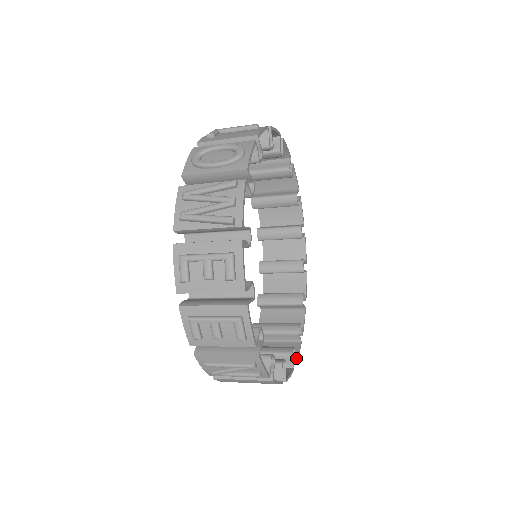
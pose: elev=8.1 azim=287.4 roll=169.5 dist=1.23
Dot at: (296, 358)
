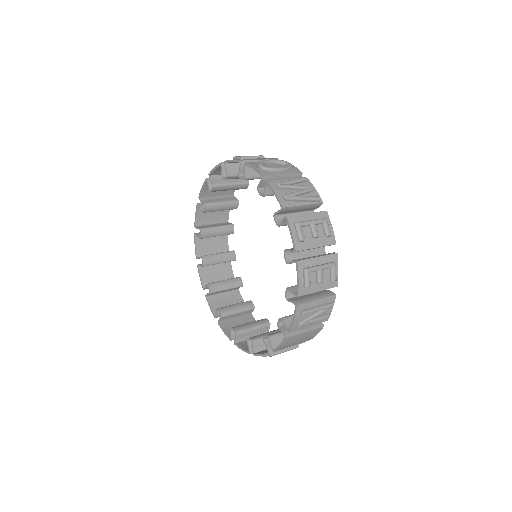
Dot at: occluded
